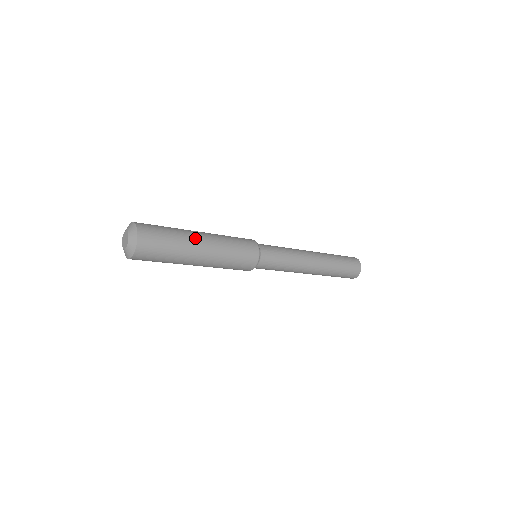
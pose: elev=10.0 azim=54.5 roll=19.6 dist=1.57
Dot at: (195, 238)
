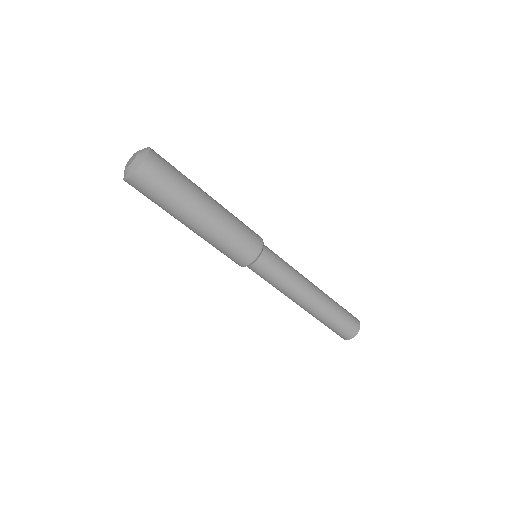
Dot at: occluded
